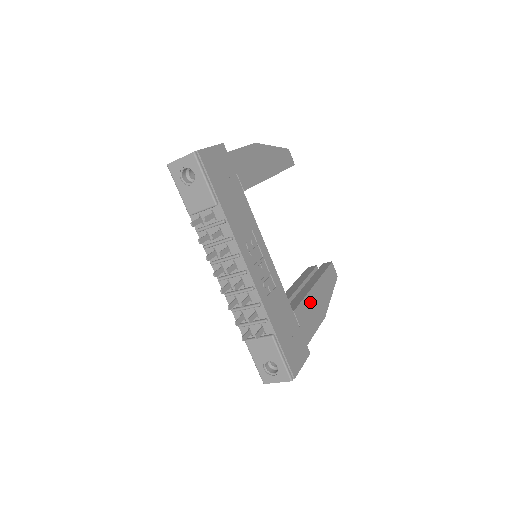
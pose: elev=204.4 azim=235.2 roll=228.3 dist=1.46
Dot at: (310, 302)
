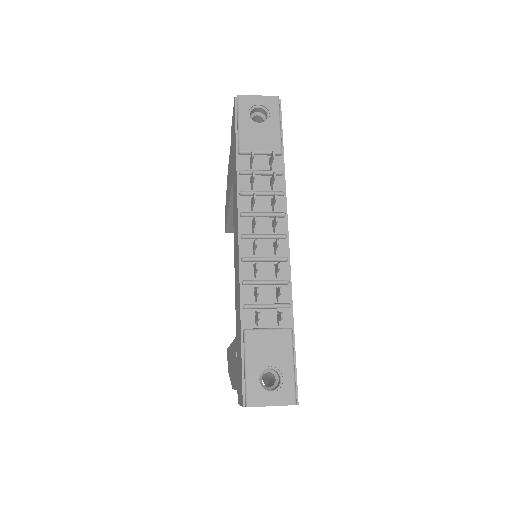
Dot at: occluded
